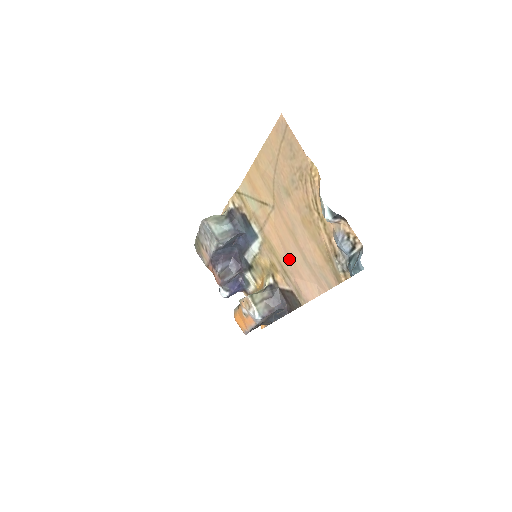
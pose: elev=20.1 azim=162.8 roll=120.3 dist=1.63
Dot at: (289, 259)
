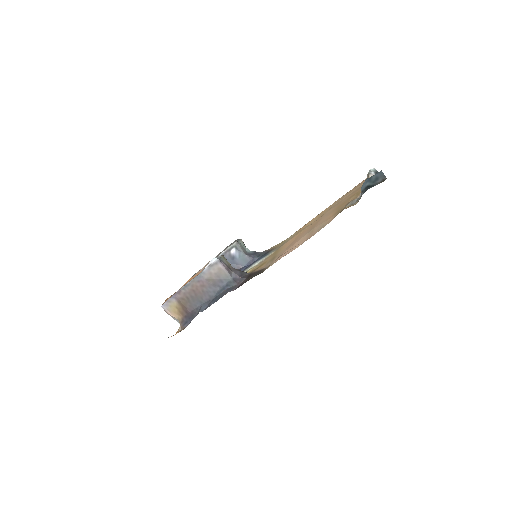
Dot at: (290, 245)
